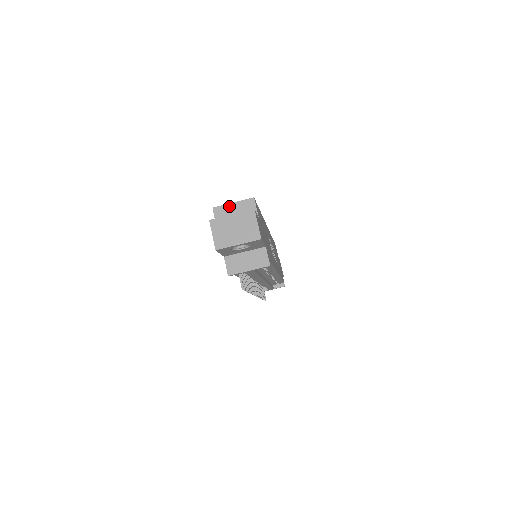
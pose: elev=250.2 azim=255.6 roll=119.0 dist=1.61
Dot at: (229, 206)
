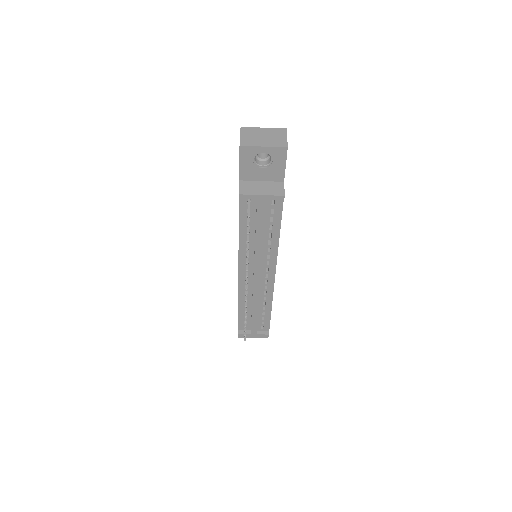
Dot at: occluded
